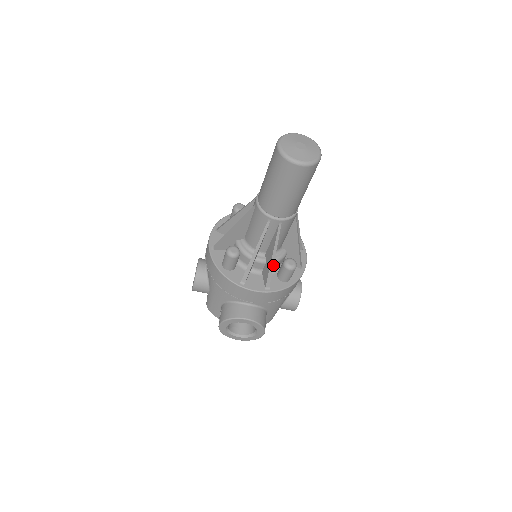
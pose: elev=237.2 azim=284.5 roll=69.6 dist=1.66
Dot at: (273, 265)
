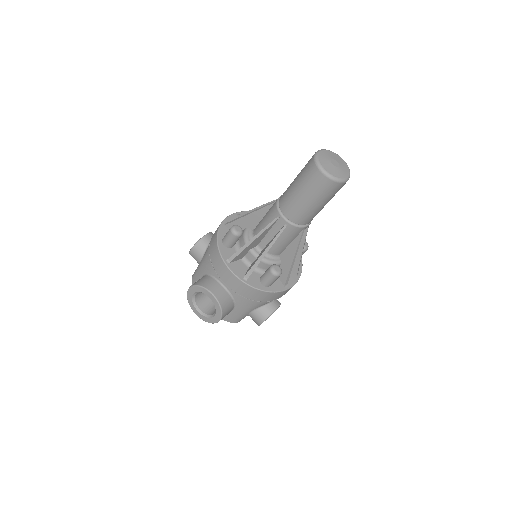
Dot at: occluded
